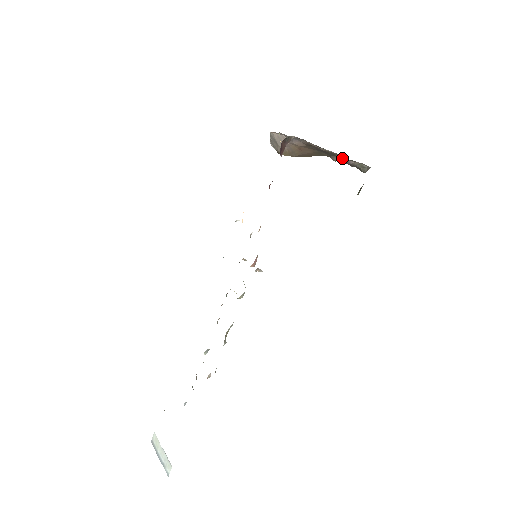
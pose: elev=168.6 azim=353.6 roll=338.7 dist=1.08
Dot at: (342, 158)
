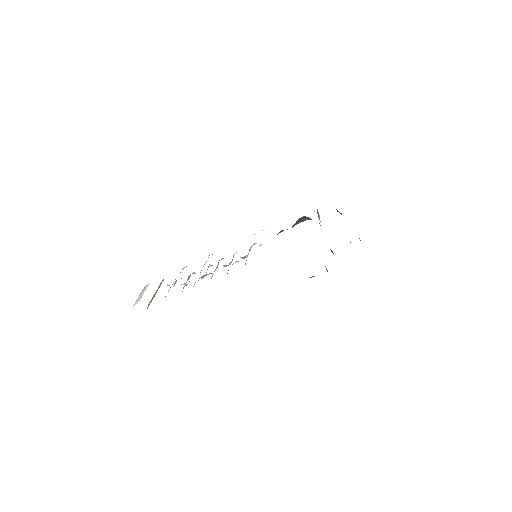
Dot at: occluded
